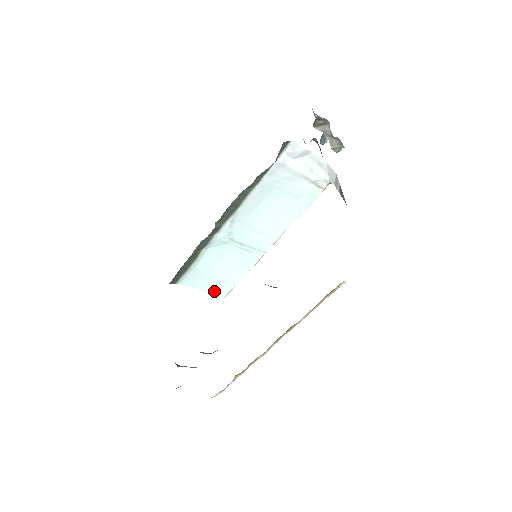
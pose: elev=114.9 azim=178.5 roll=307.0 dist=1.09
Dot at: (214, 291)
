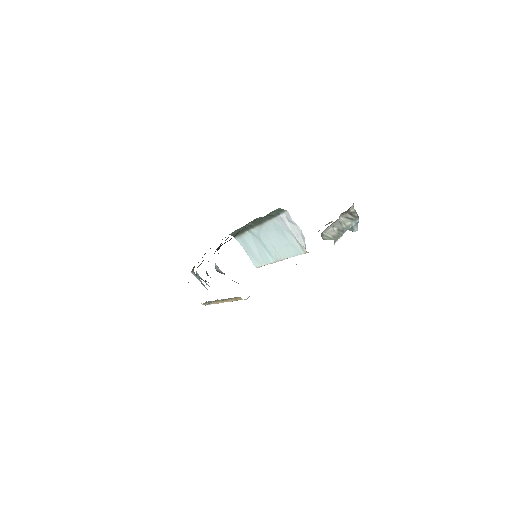
Dot at: (252, 259)
